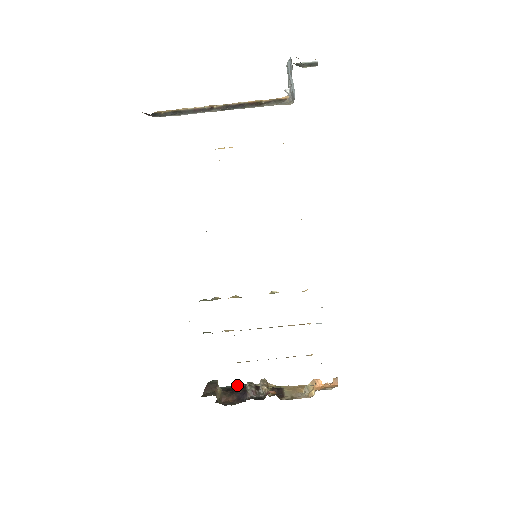
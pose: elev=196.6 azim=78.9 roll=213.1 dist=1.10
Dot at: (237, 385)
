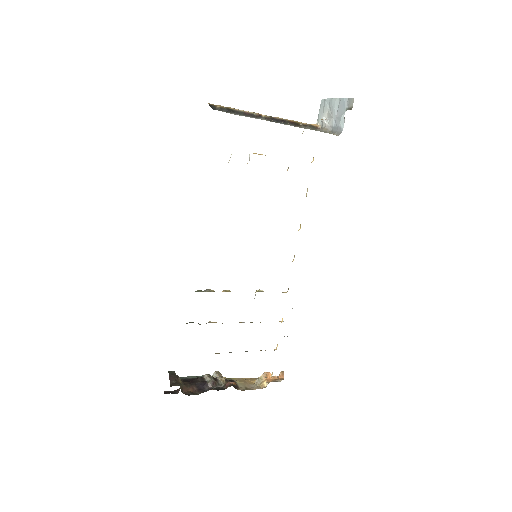
Dot at: (191, 376)
